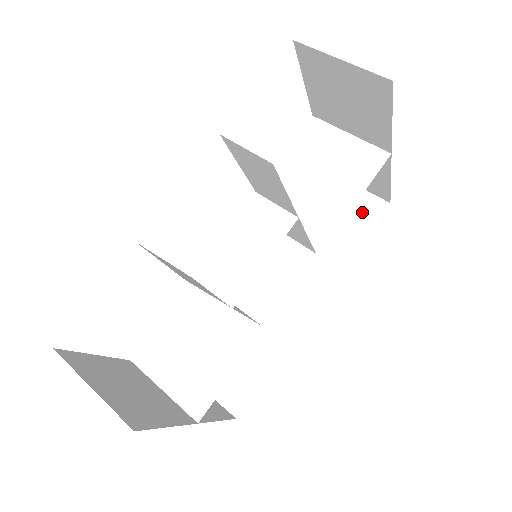
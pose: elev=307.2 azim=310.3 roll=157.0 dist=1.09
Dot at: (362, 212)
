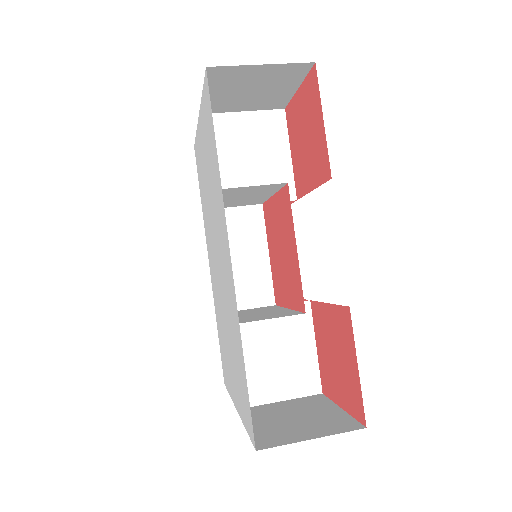
Dot at: occluded
